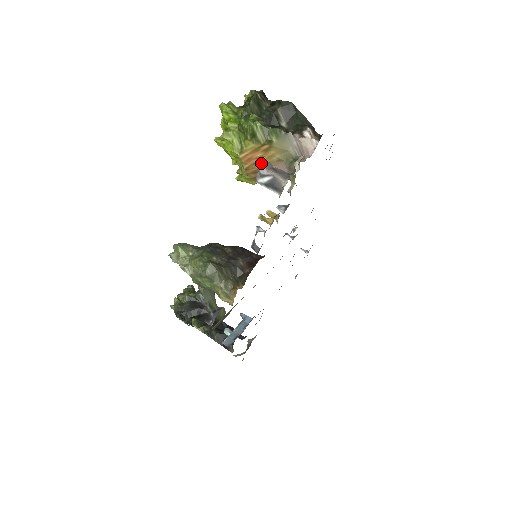
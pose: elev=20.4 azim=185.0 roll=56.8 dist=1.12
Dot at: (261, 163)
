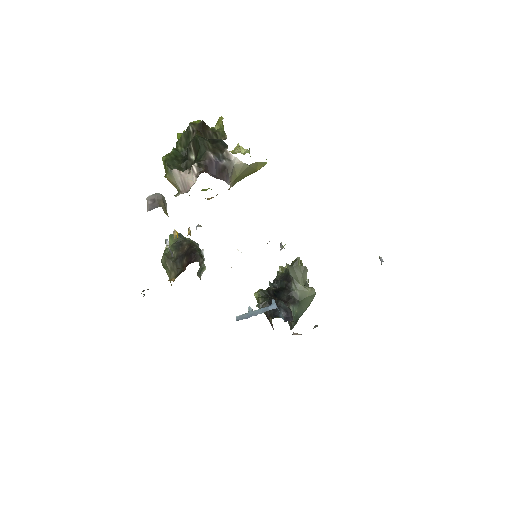
Dot at: occluded
